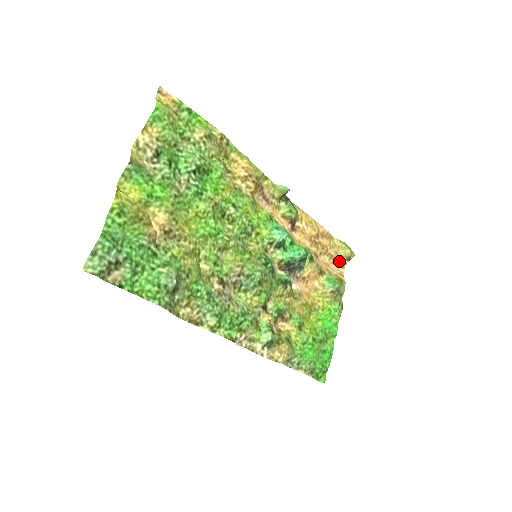
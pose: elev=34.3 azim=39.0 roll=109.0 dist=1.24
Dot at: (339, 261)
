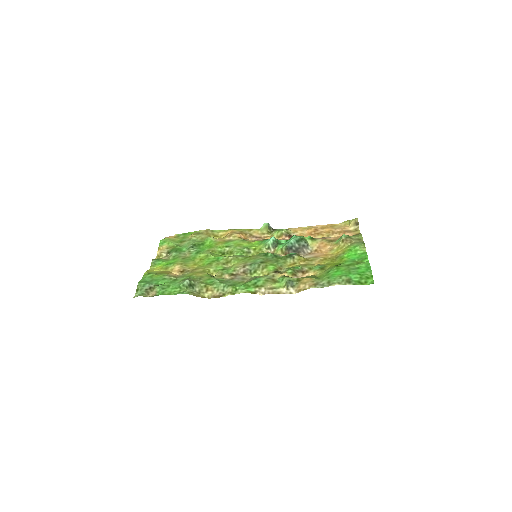
Dot at: (352, 231)
